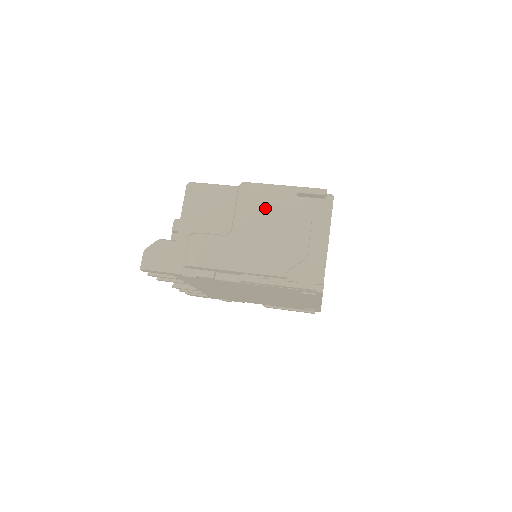
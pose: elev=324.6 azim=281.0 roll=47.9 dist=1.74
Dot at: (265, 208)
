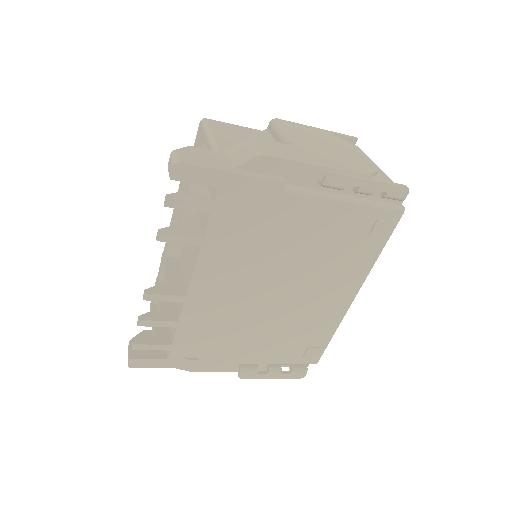
Dot at: (312, 134)
